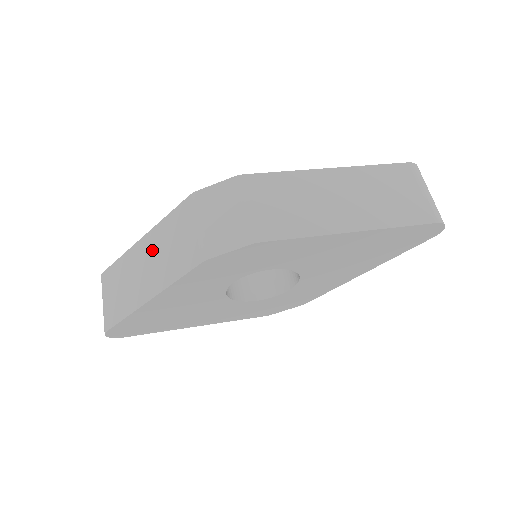
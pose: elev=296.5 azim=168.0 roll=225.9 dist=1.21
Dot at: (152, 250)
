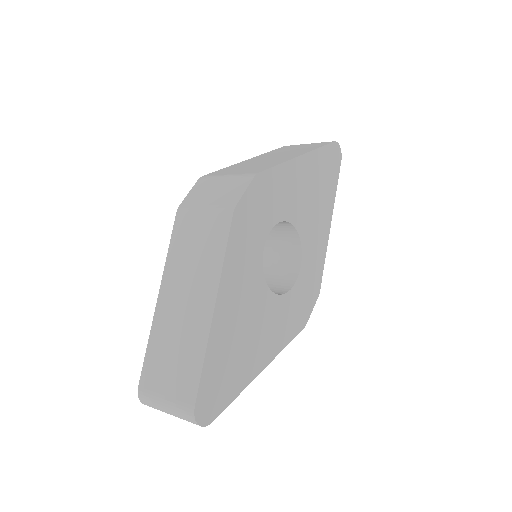
Dot at: (178, 283)
